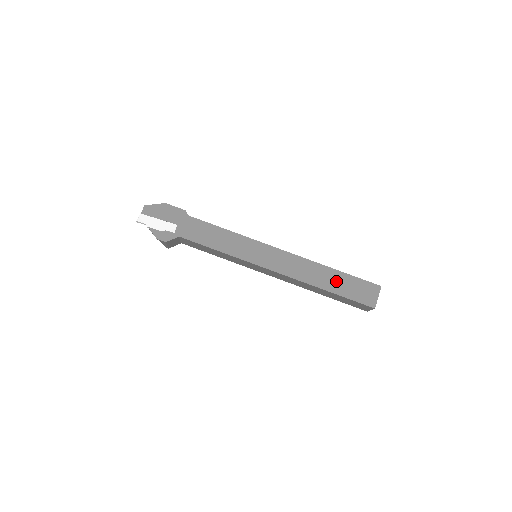
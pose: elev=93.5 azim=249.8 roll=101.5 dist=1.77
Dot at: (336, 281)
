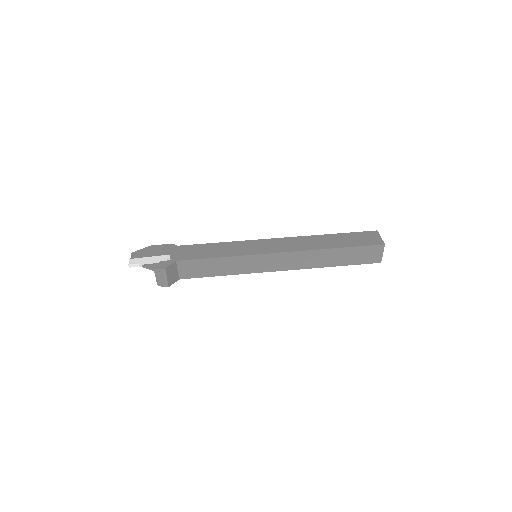
Dot at: (338, 240)
